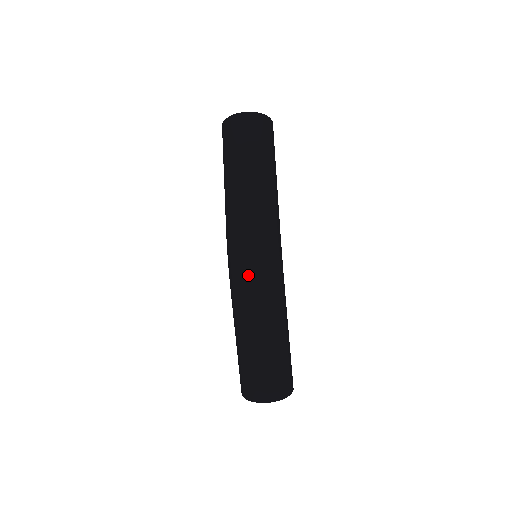
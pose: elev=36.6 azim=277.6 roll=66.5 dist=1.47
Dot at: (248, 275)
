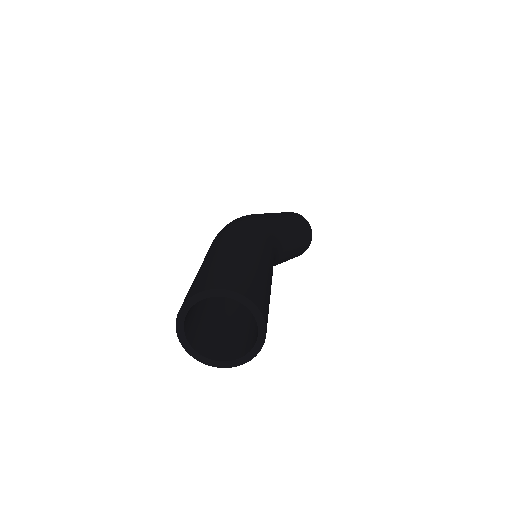
Dot at: occluded
